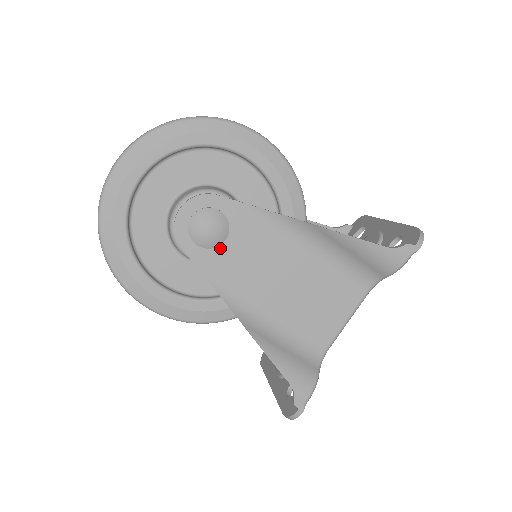
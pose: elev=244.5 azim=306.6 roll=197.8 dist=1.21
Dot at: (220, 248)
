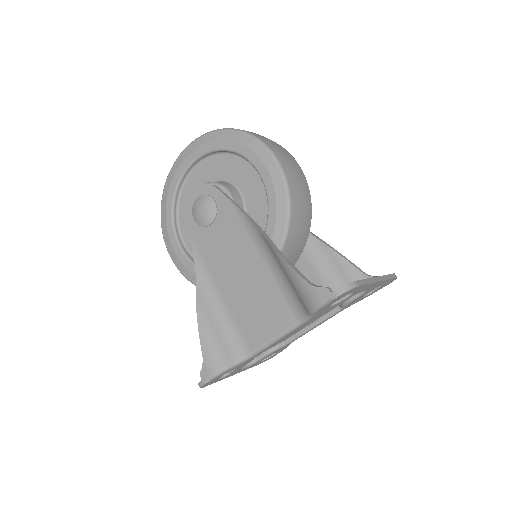
Dot at: (207, 229)
